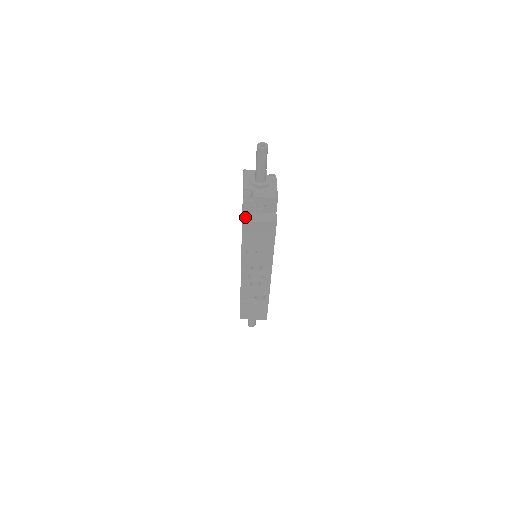
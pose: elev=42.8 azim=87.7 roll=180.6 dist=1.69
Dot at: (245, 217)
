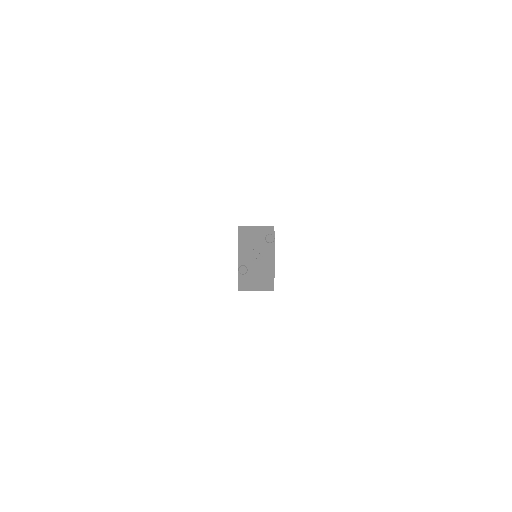
Dot at: (241, 285)
